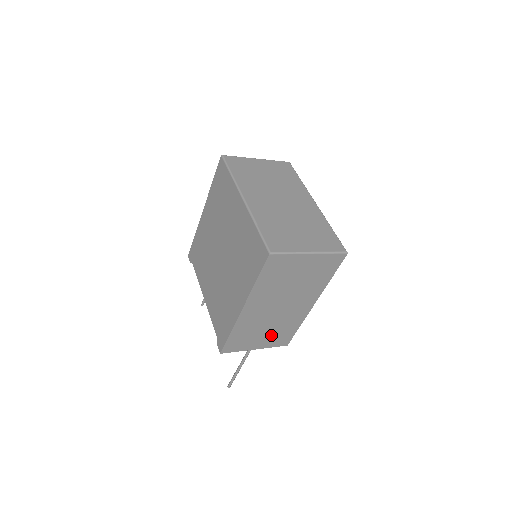
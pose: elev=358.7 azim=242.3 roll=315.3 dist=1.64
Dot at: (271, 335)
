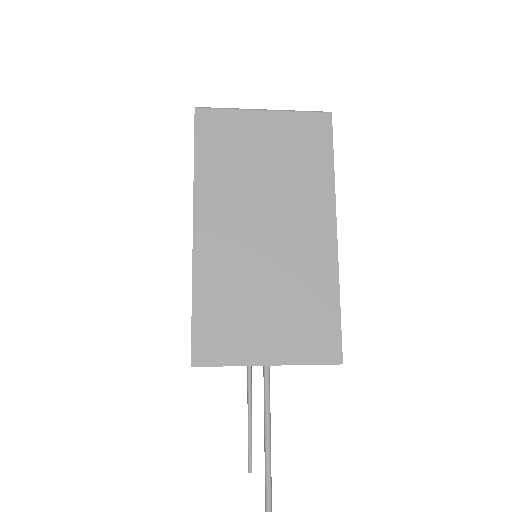
Dot at: (286, 319)
